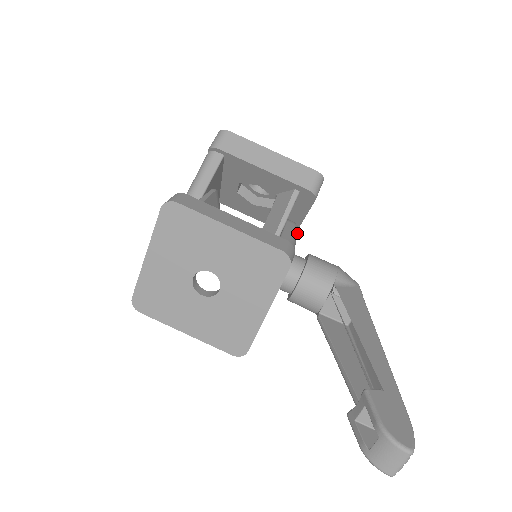
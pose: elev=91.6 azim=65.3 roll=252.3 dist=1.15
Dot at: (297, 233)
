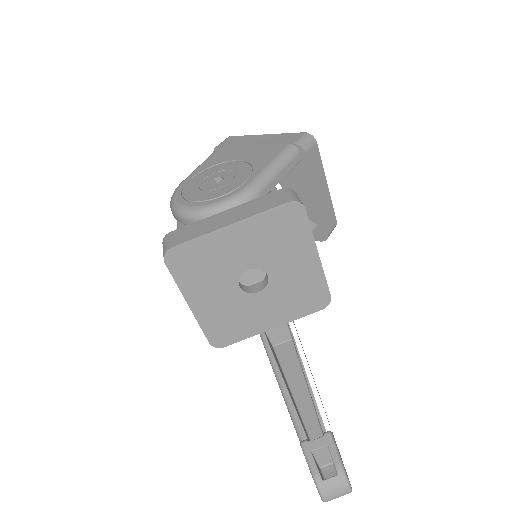
Dot at: occluded
